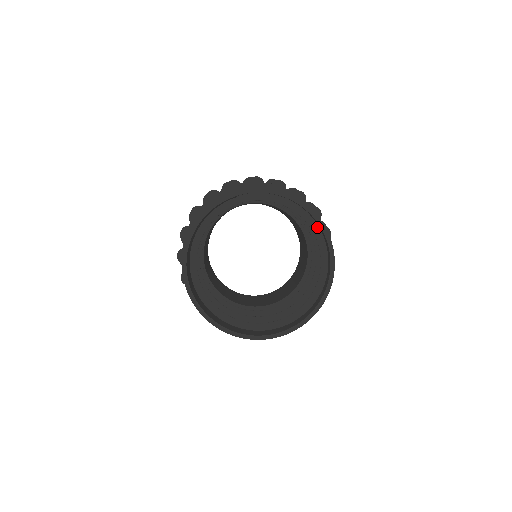
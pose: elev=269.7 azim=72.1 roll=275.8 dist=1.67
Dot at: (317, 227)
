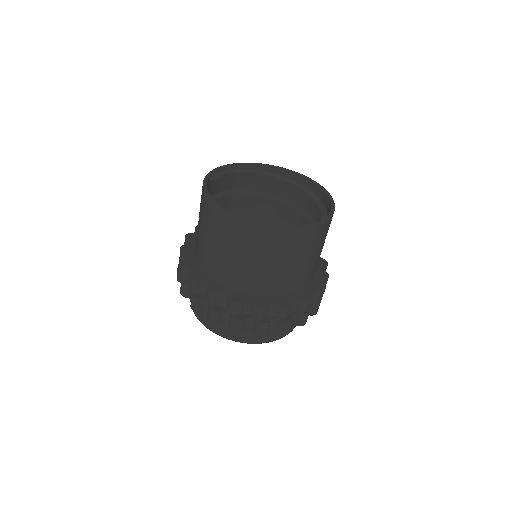
Dot at: (266, 172)
